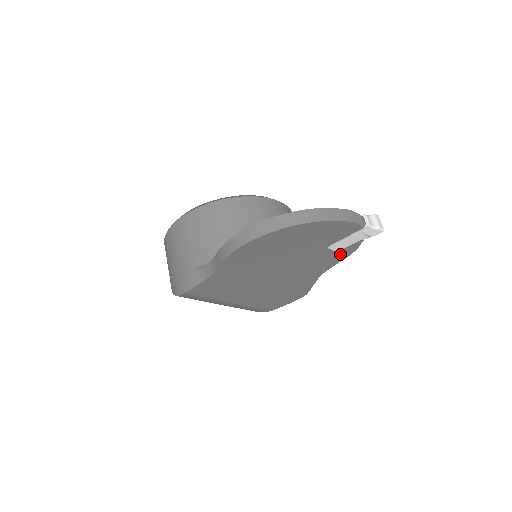
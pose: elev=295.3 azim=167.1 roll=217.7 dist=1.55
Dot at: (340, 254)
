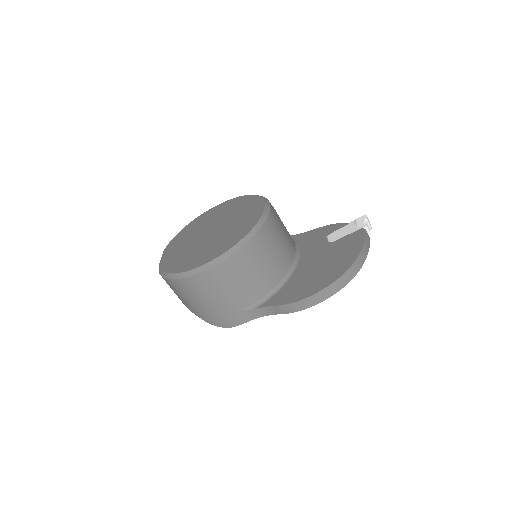
Dot at: occluded
